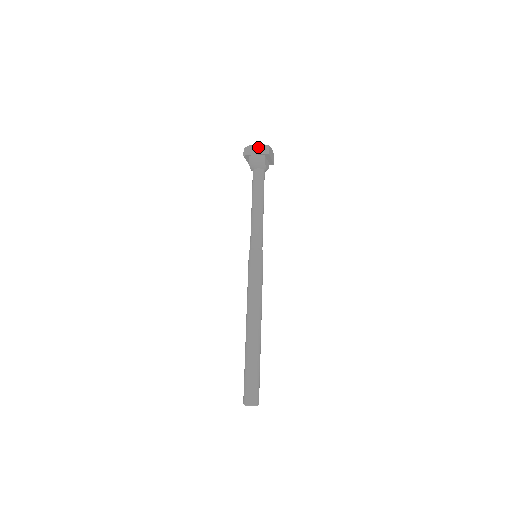
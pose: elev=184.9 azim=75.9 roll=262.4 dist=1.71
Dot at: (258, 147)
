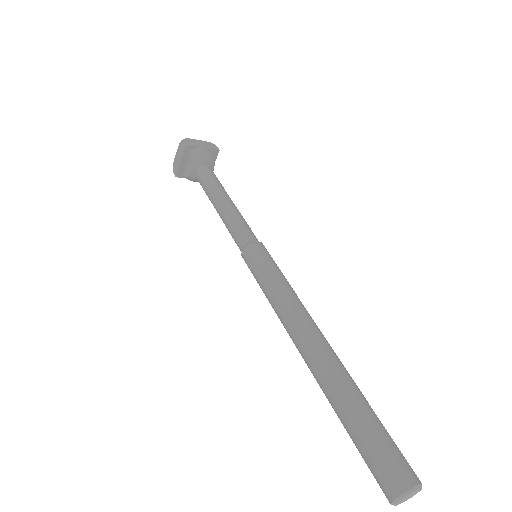
Dot at: (202, 142)
